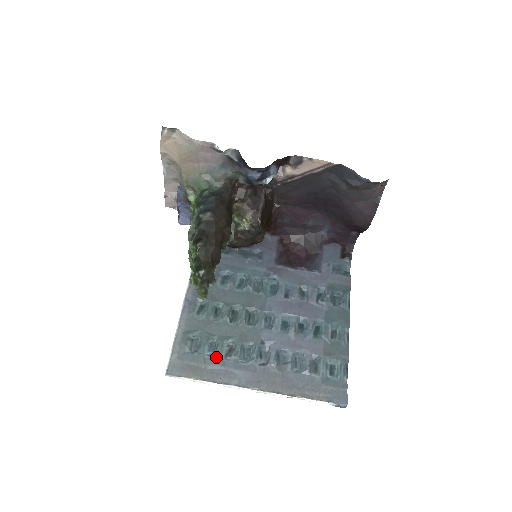
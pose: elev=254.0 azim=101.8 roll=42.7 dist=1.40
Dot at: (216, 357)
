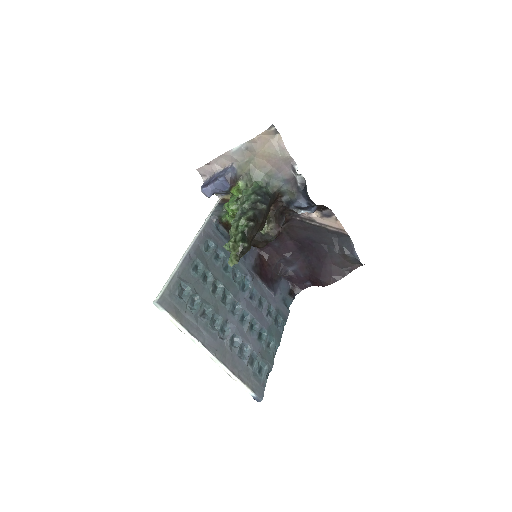
Dot at: (195, 312)
